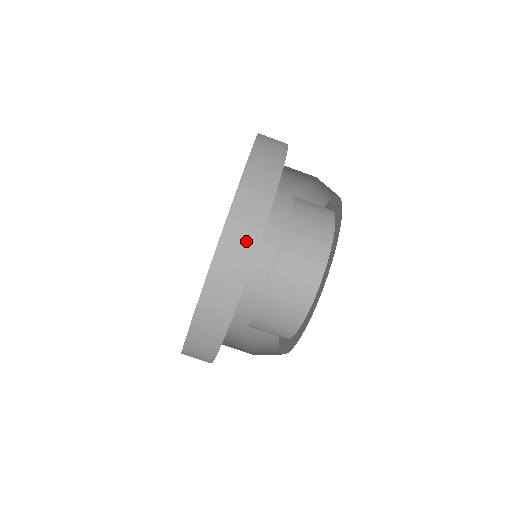
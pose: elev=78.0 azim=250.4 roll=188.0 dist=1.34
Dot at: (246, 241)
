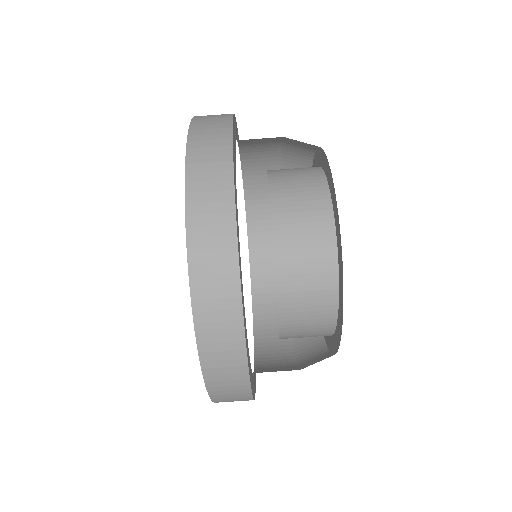
Dot at: (224, 297)
